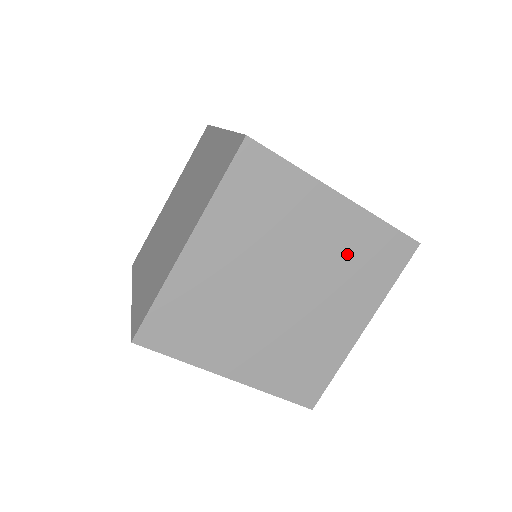
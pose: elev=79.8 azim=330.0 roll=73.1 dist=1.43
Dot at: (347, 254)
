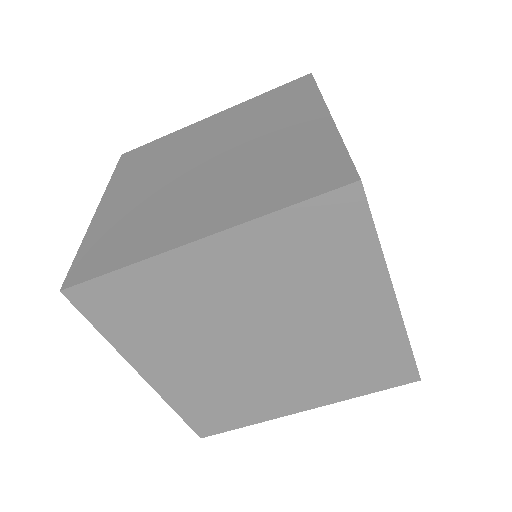
Dot at: (281, 270)
